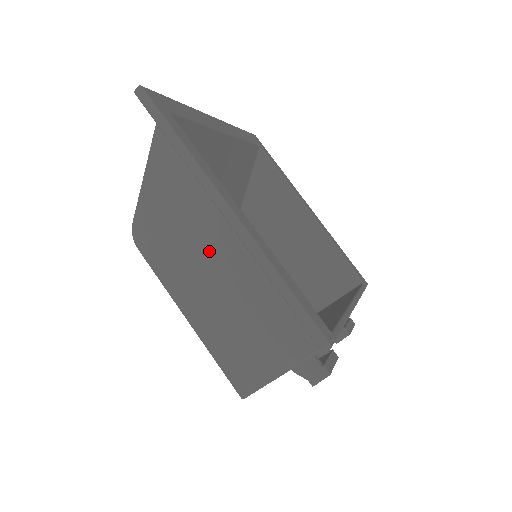
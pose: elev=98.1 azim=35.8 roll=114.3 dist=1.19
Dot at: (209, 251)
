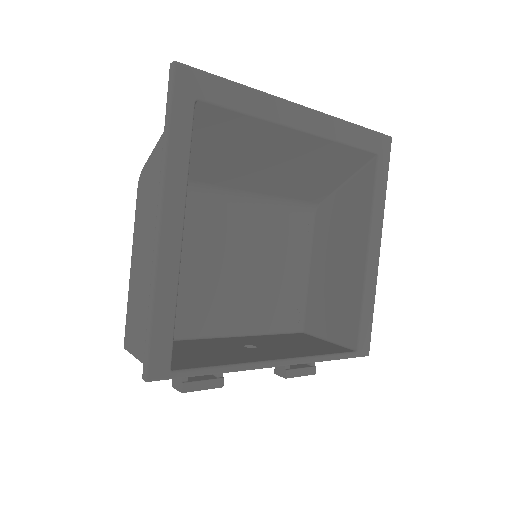
Dot at: occluded
